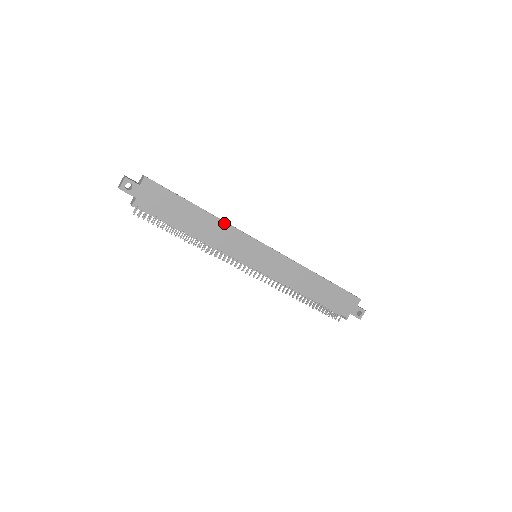
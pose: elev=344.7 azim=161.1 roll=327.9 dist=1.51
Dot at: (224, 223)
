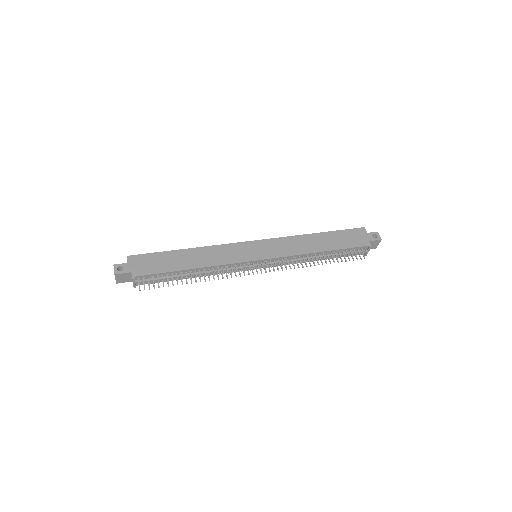
Dot at: (209, 247)
